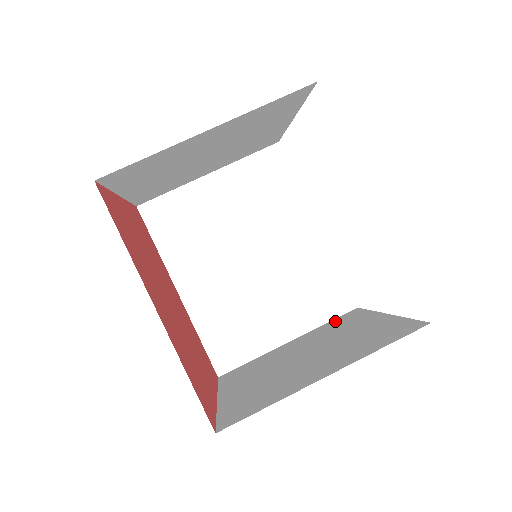
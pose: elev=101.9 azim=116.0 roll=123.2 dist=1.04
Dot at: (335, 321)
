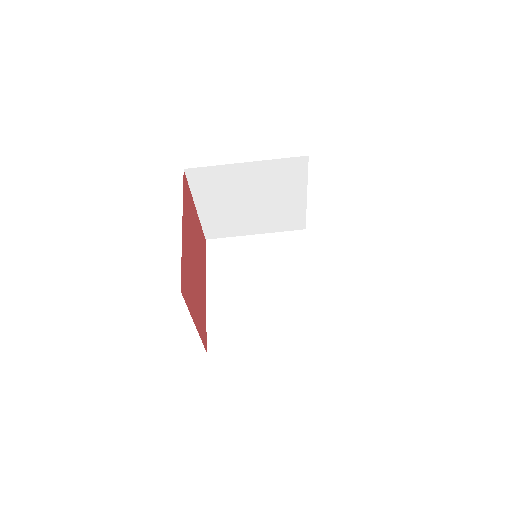
Dot at: occluded
